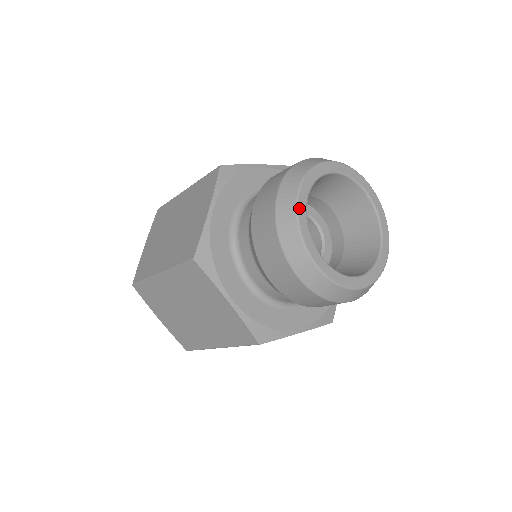
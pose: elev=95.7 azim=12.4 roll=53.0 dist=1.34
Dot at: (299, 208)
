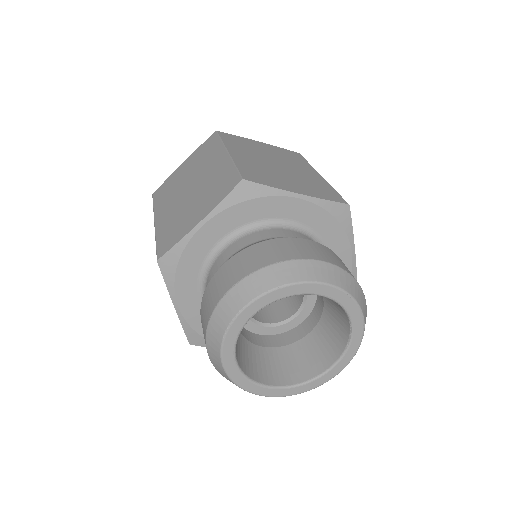
Dot at: (237, 320)
